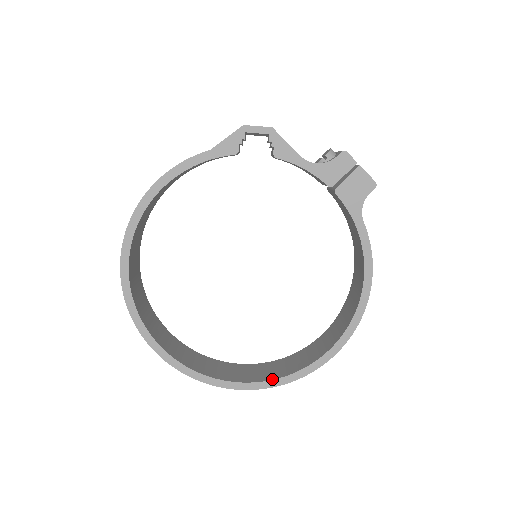
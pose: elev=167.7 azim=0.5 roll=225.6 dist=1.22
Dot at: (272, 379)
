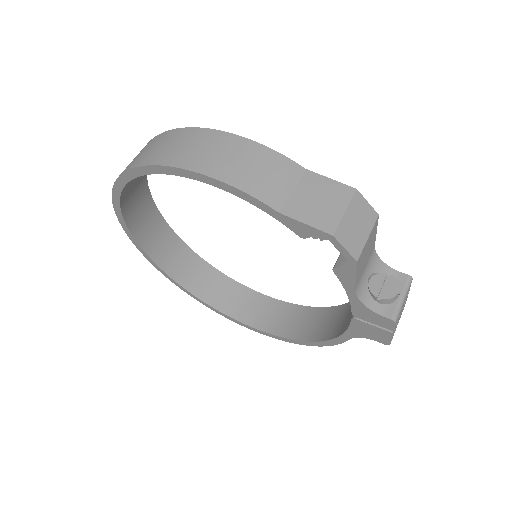
Dot at: (199, 298)
